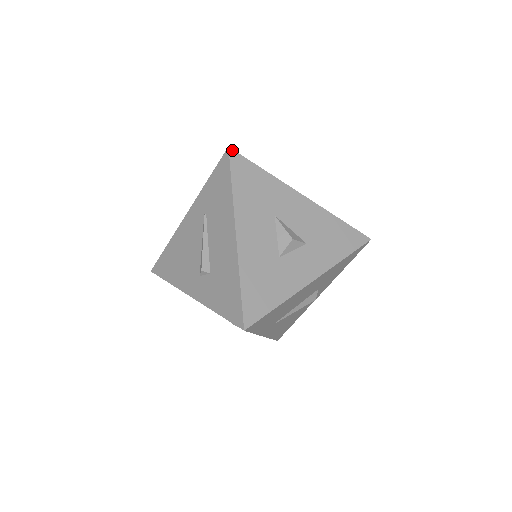
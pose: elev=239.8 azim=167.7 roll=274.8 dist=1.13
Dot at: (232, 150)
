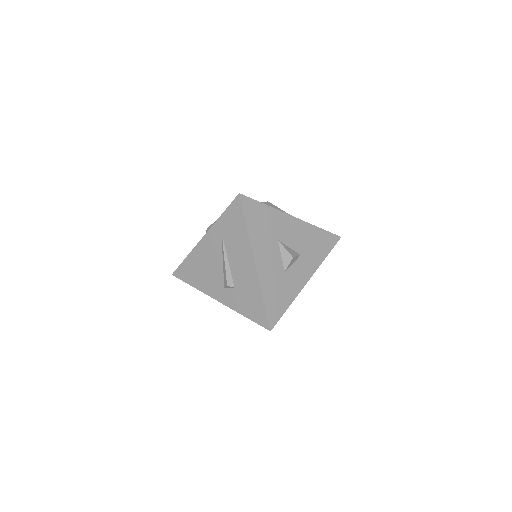
Dot at: (242, 195)
